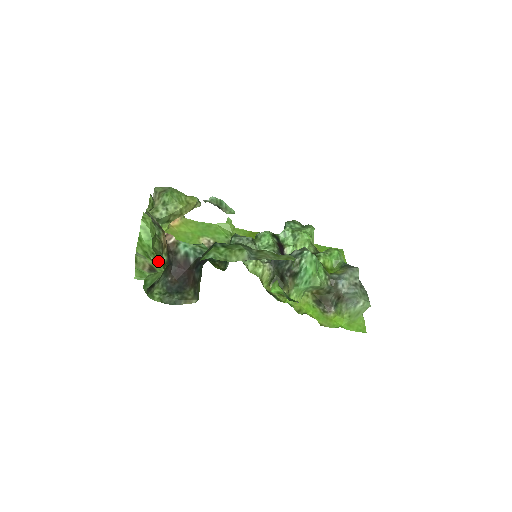
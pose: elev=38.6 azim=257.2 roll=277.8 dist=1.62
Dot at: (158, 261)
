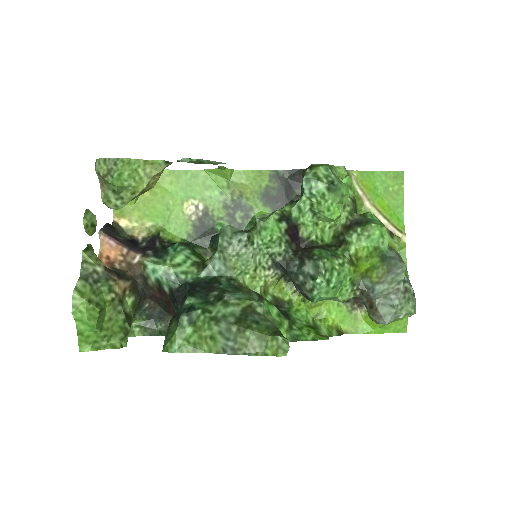
Dot at: (115, 339)
